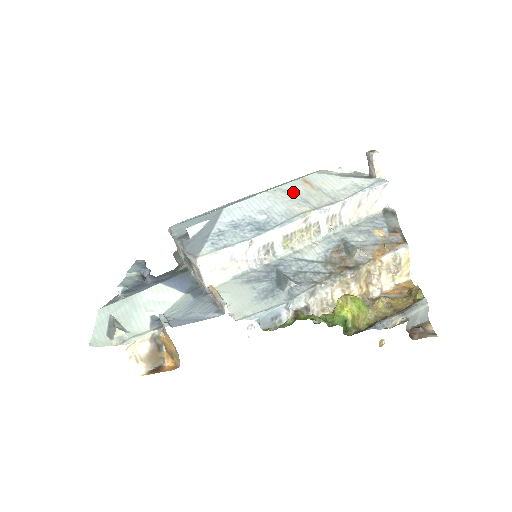
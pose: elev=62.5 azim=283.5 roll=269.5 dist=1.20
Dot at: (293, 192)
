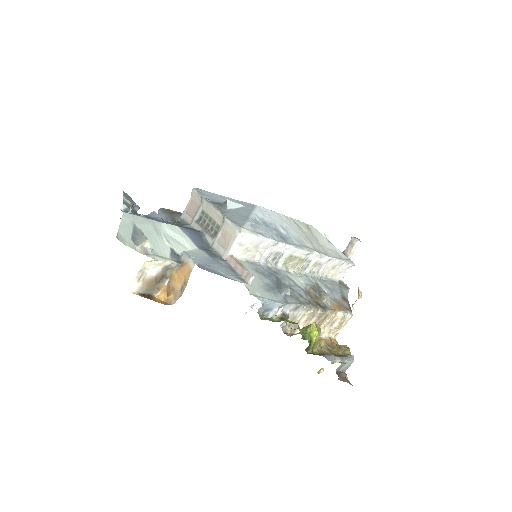
Dot at: (302, 229)
